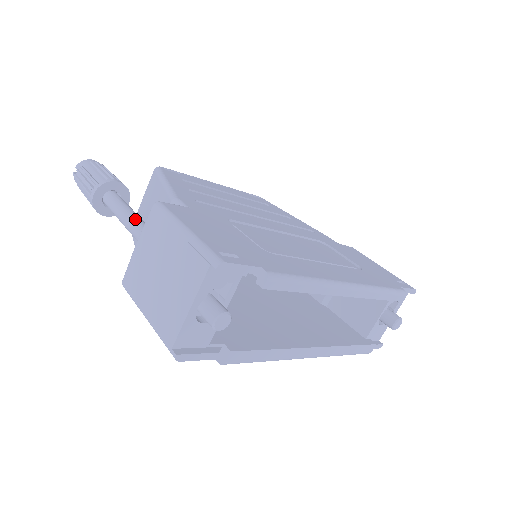
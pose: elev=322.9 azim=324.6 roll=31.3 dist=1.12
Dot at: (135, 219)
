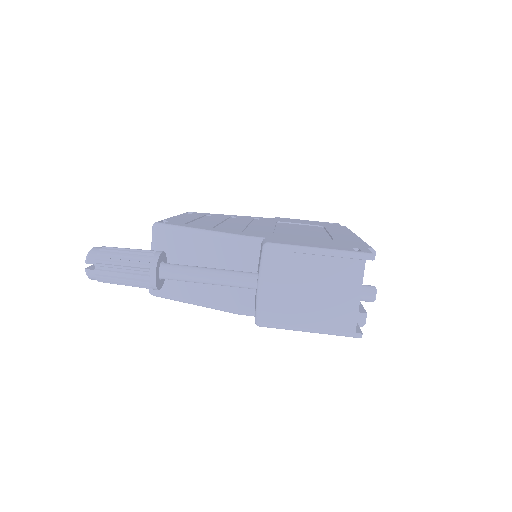
Dot at: (223, 271)
